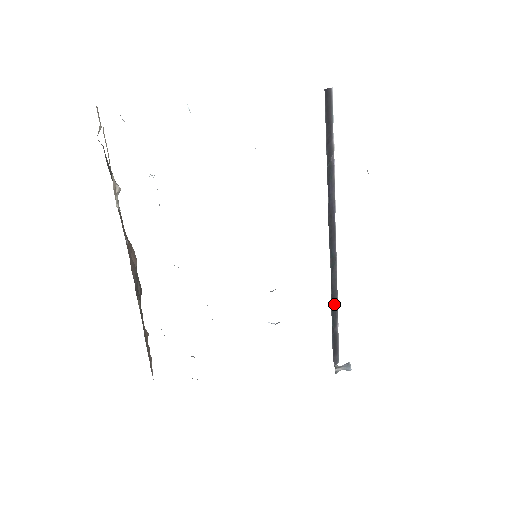
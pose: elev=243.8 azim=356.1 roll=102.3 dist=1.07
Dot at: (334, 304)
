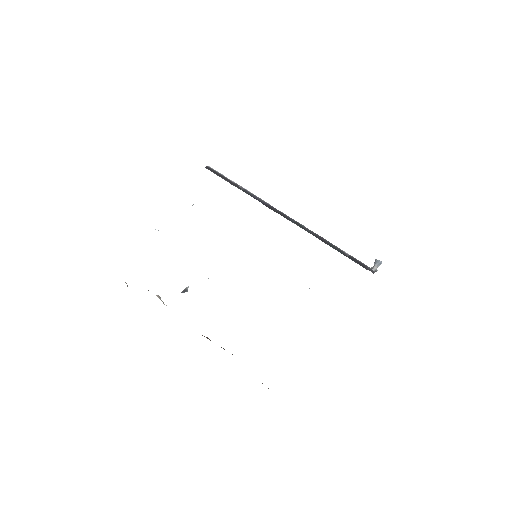
Dot at: (327, 243)
